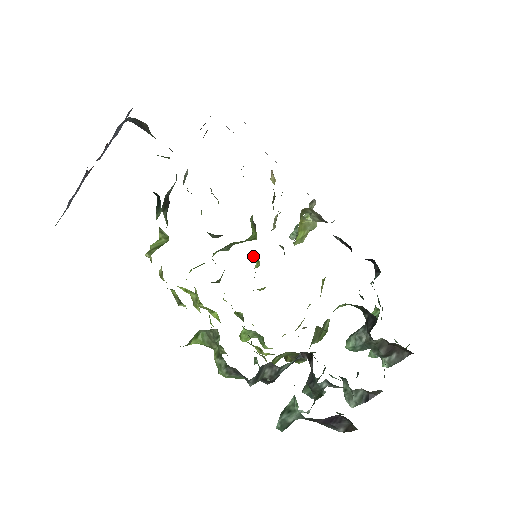
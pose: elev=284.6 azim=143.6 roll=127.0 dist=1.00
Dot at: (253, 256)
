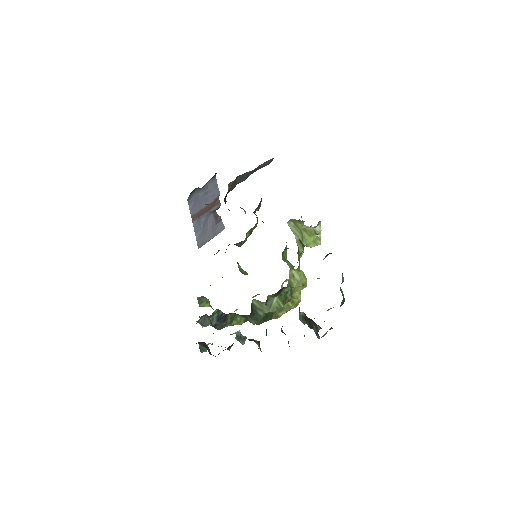
Dot at: occluded
